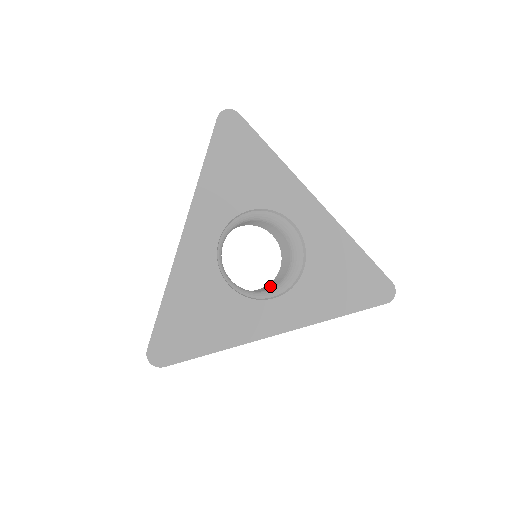
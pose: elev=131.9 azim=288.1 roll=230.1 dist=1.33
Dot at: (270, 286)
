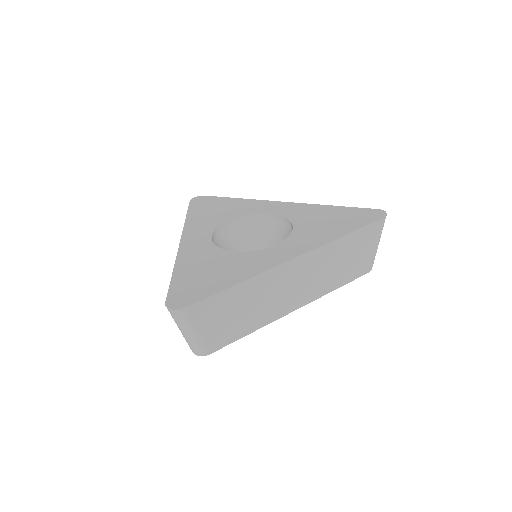
Dot at: occluded
